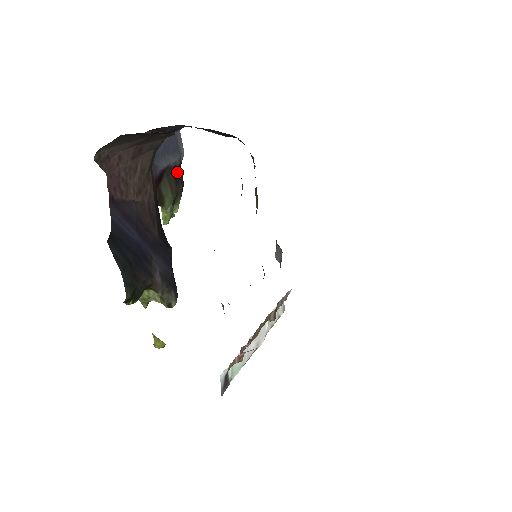
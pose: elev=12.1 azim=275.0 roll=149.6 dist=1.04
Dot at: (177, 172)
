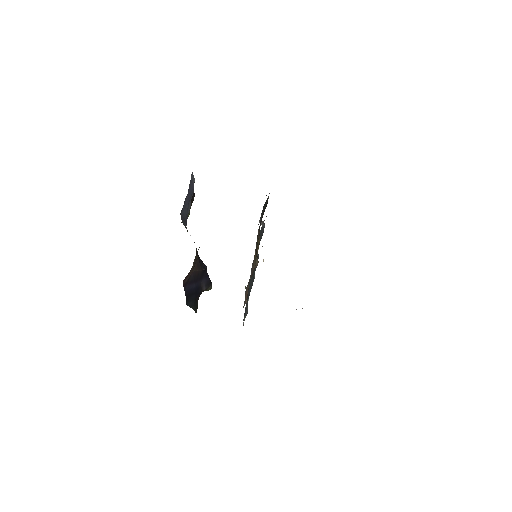
Dot at: occluded
